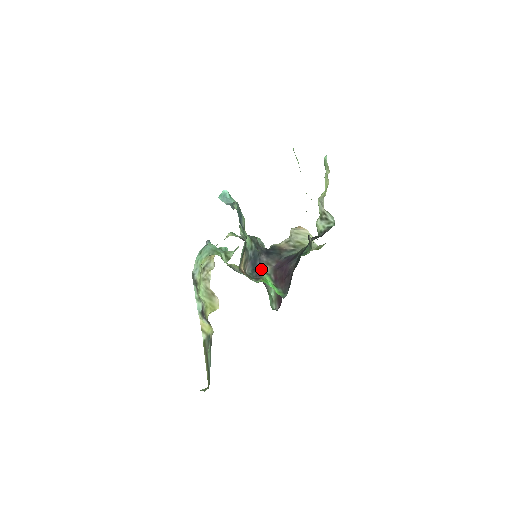
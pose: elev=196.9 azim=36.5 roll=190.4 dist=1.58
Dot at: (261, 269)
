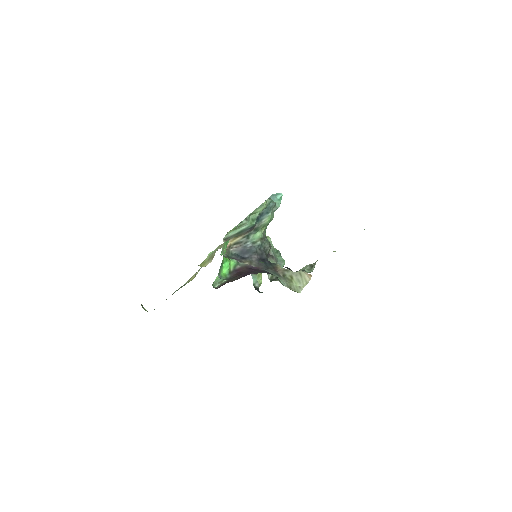
Dot at: (242, 259)
